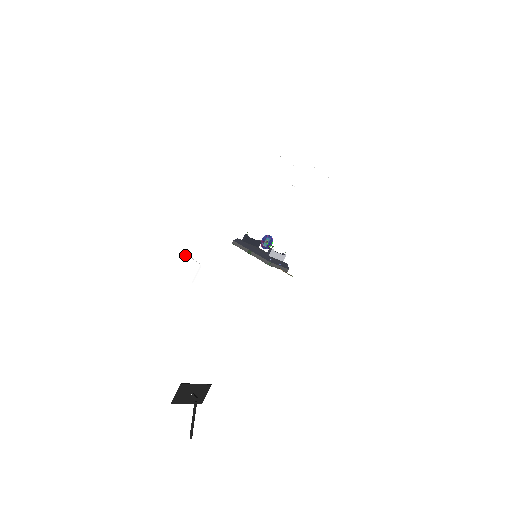
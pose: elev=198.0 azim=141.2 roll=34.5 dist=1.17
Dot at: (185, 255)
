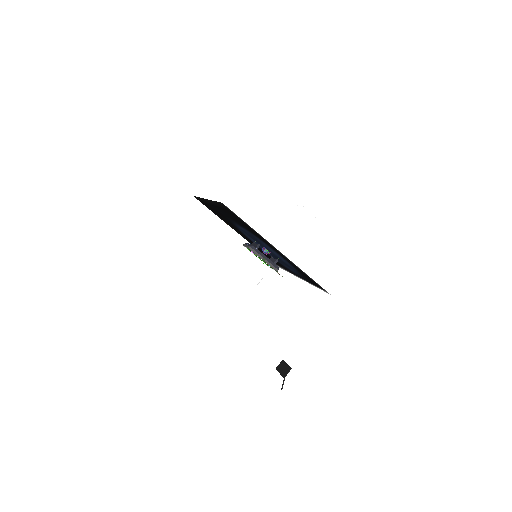
Dot at: (269, 281)
